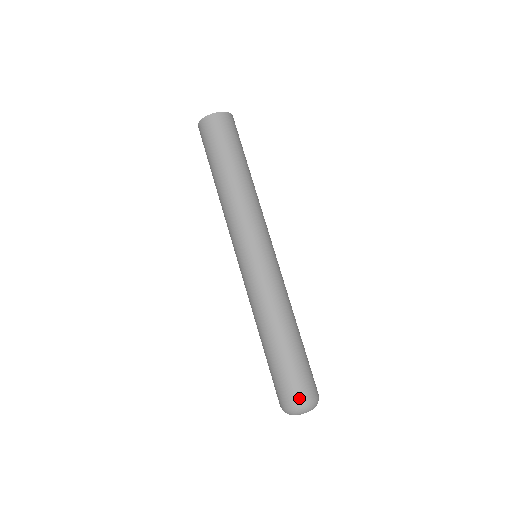
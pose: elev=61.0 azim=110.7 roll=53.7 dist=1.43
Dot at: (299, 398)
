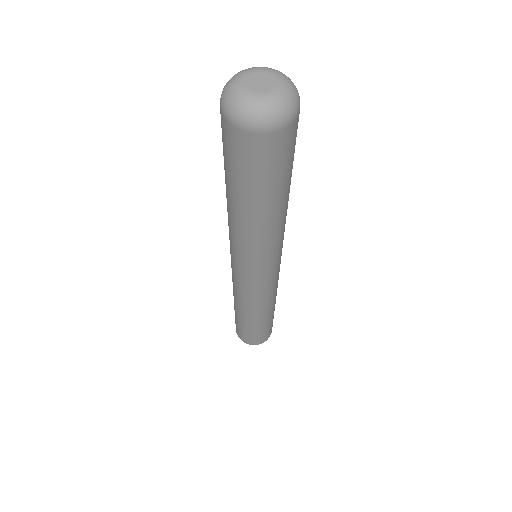
Dot at: occluded
